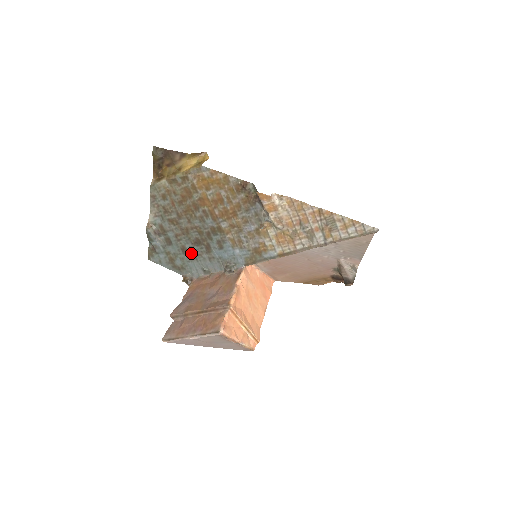
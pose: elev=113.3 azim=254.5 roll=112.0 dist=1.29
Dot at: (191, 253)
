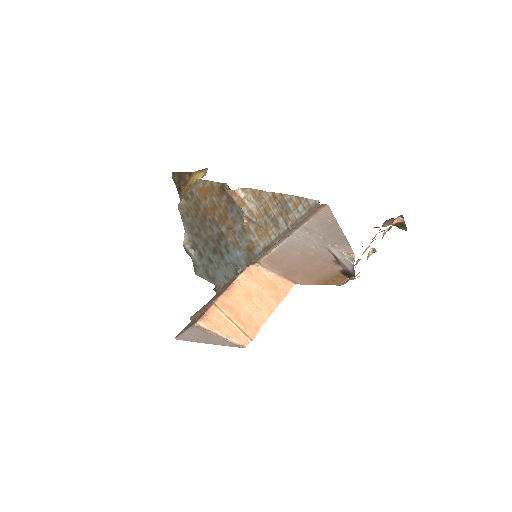
Dot at: (214, 262)
